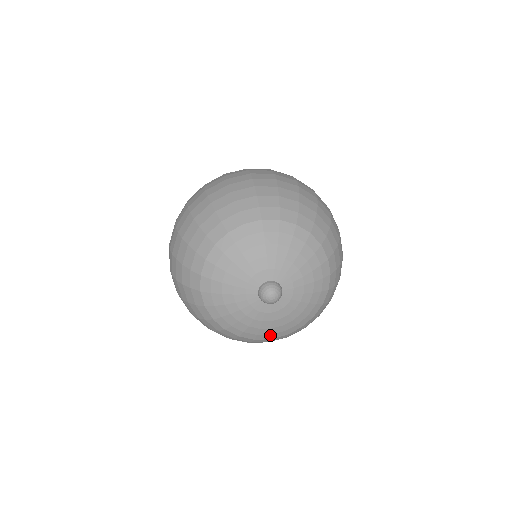
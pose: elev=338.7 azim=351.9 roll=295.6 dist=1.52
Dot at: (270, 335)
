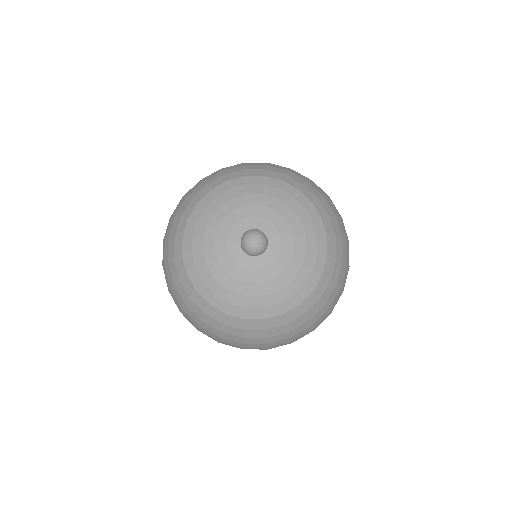
Dot at: (245, 309)
